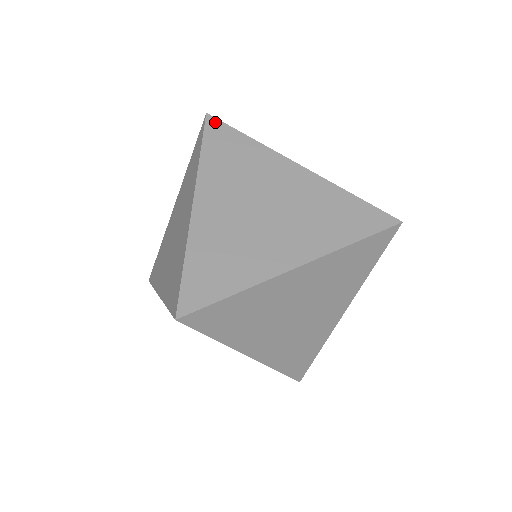
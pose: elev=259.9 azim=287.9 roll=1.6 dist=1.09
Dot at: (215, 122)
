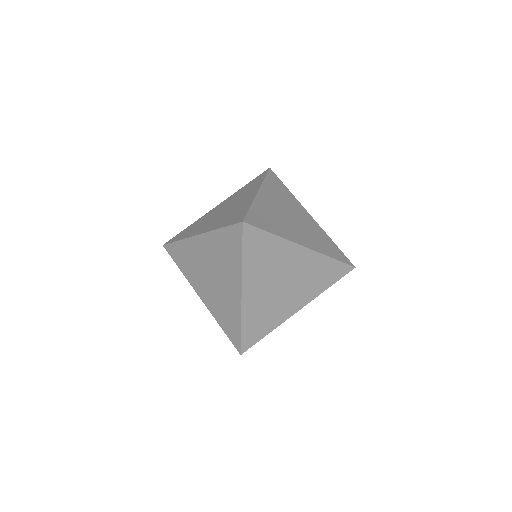
Dot at: (273, 173)
